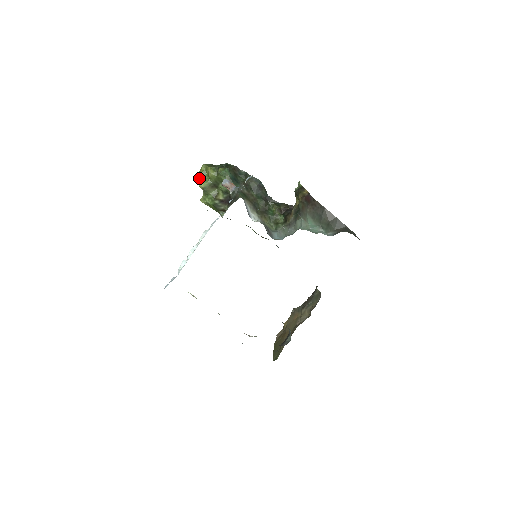
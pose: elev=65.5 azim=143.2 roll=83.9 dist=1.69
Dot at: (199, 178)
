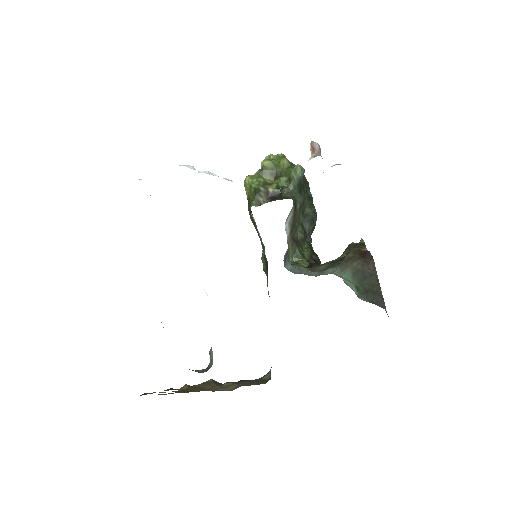
Dot at: (268, 158)
